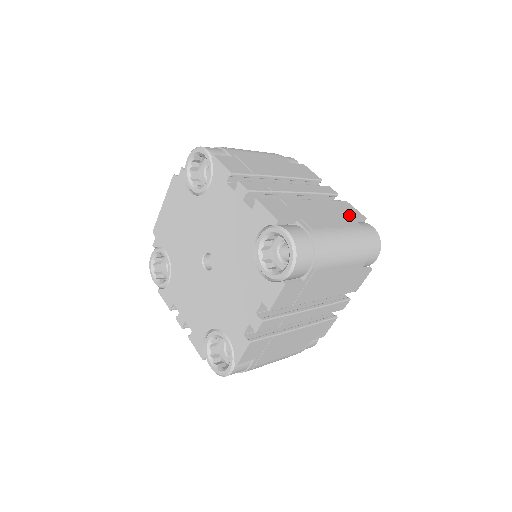
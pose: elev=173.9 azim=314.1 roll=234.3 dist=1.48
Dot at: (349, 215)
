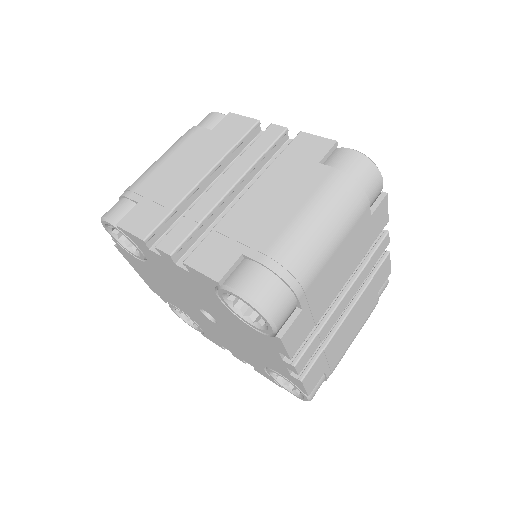
Dot at: (311, 162)
